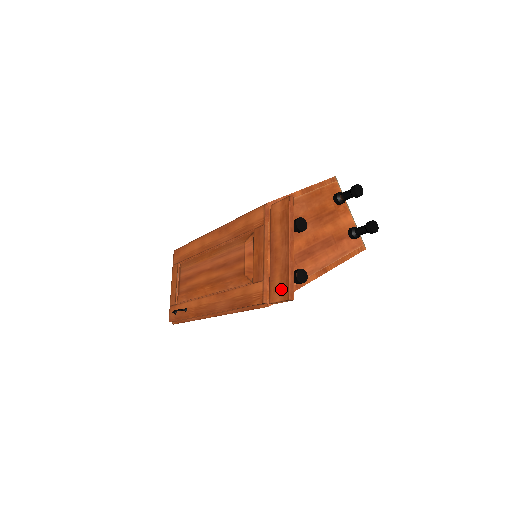
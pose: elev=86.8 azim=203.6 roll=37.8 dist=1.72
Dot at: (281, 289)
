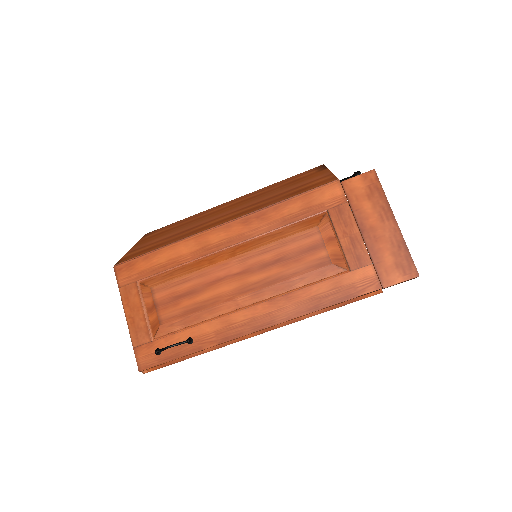
Dot at: (400, 268)
